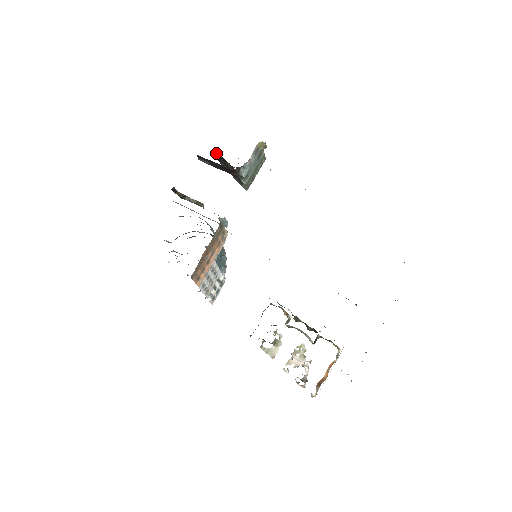
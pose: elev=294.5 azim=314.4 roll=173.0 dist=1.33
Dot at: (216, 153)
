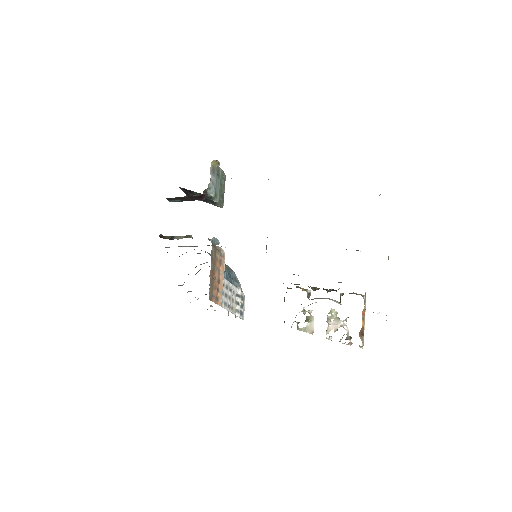
Dot at: (182, 190)
